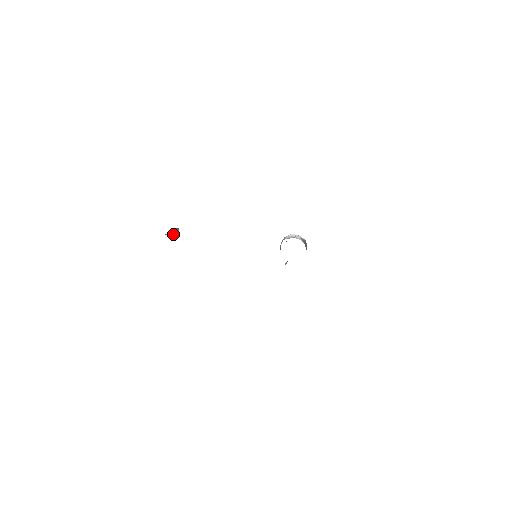
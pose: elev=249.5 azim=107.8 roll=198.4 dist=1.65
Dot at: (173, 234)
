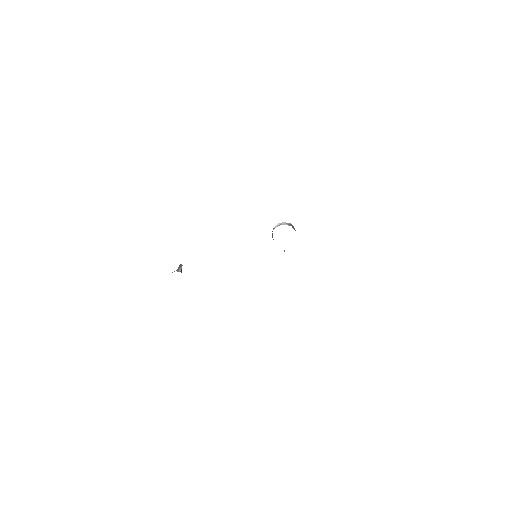
Dot at: (179, 270)
